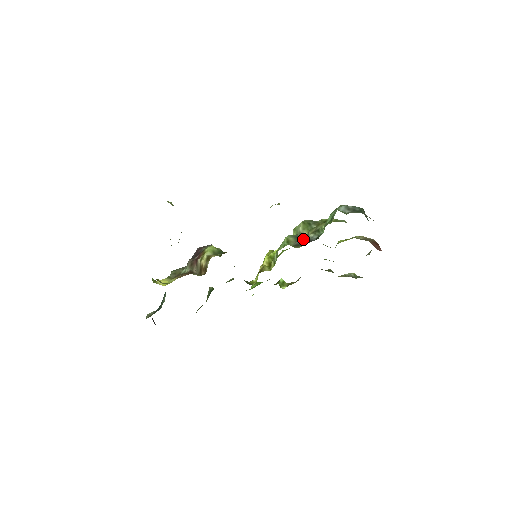
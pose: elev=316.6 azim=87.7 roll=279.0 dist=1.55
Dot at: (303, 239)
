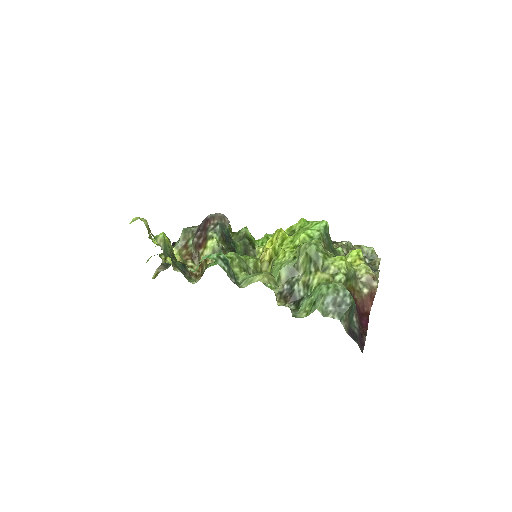
Dot at: (291, 286)
